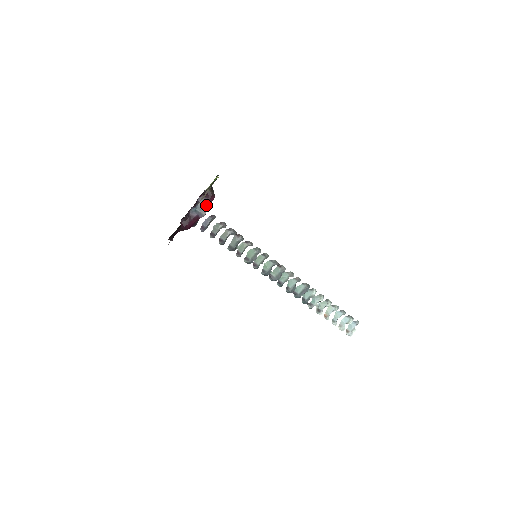
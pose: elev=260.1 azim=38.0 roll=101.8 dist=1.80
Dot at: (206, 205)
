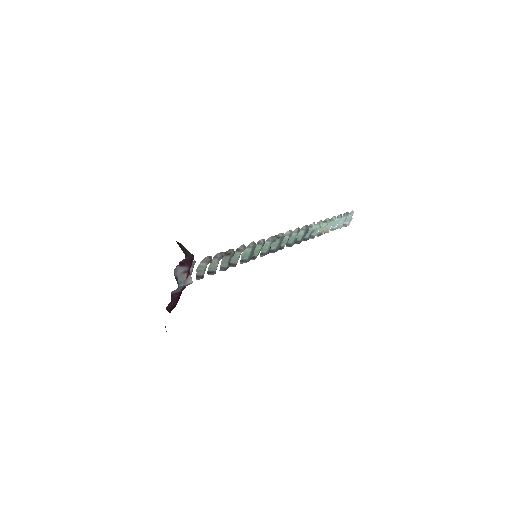
Dot at: (188, 272)
